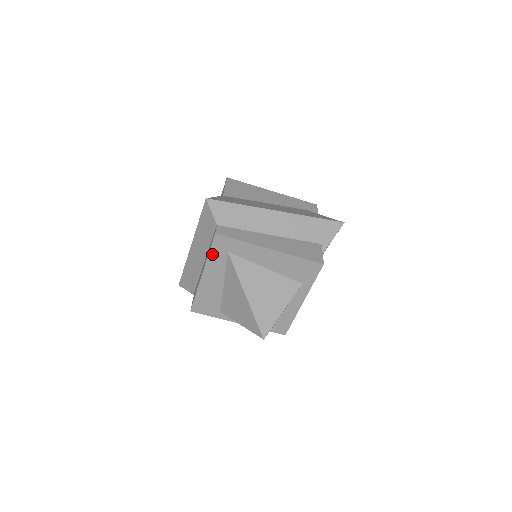
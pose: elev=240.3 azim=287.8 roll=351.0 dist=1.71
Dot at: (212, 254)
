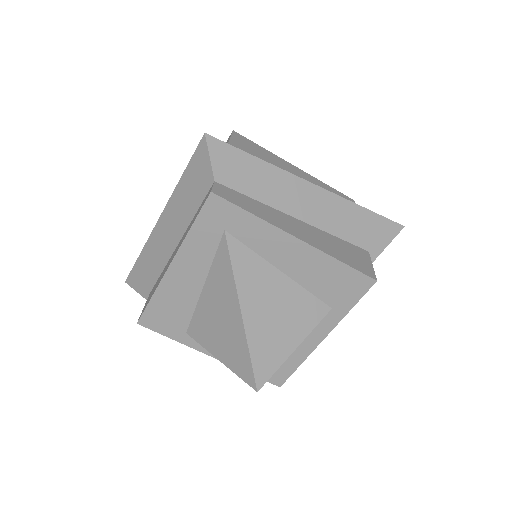
Dot at: (196, 229)
